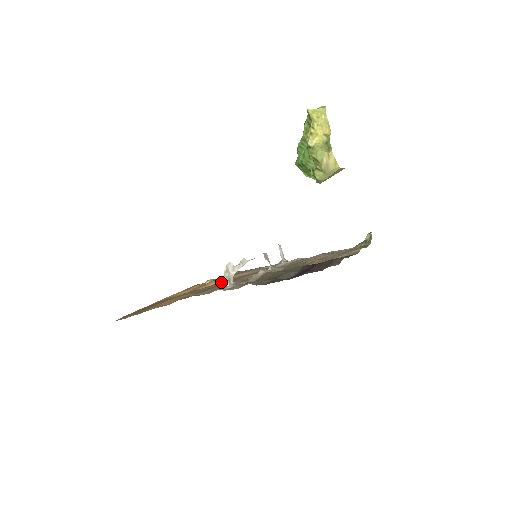
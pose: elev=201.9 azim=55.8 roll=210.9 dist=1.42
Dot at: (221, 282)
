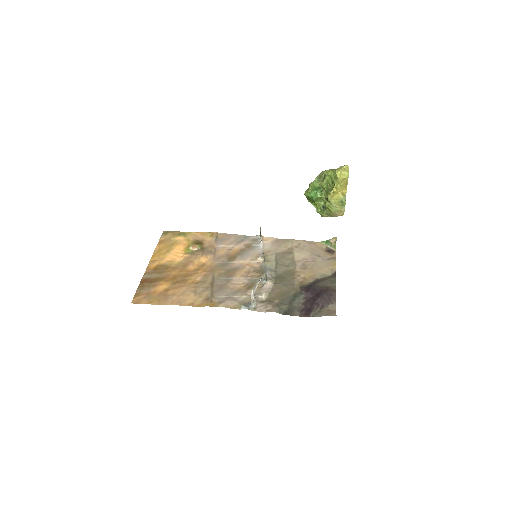
Dot at: (215, 260)
